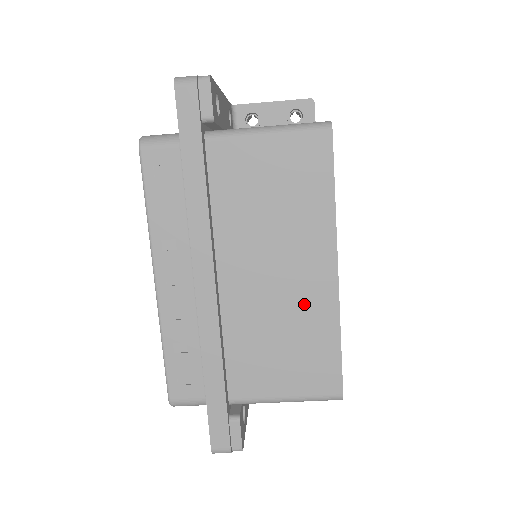
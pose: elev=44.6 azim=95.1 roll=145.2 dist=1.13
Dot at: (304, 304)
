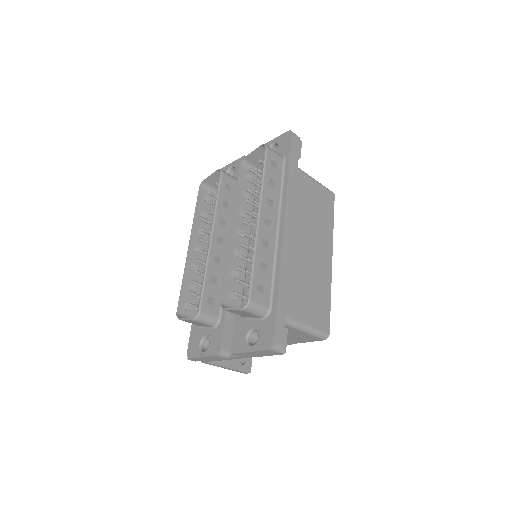
Dot at: (319, 270)
